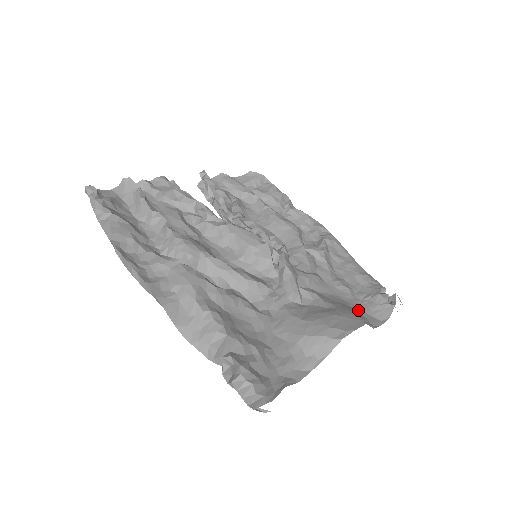
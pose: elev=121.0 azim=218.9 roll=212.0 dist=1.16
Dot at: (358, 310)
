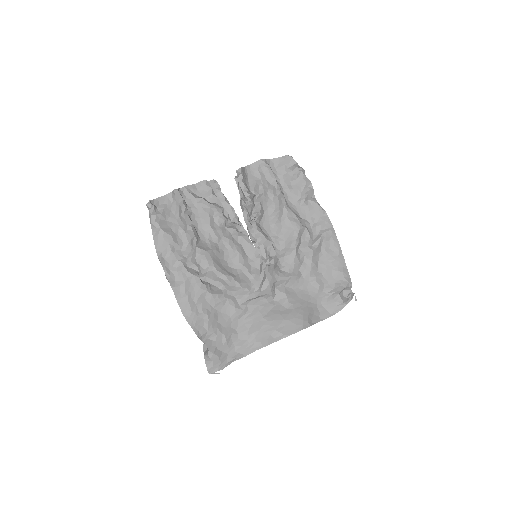
Dot at: (317, 303)
